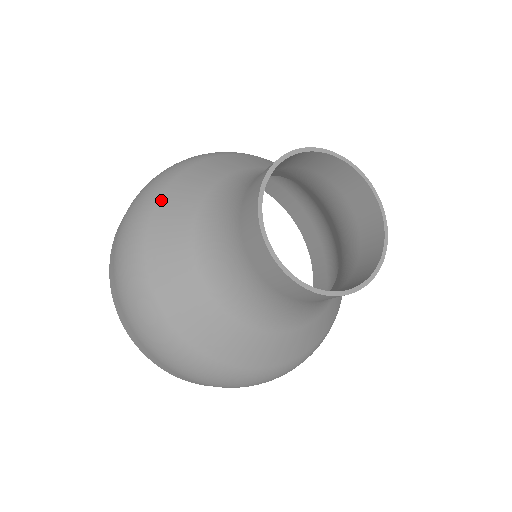
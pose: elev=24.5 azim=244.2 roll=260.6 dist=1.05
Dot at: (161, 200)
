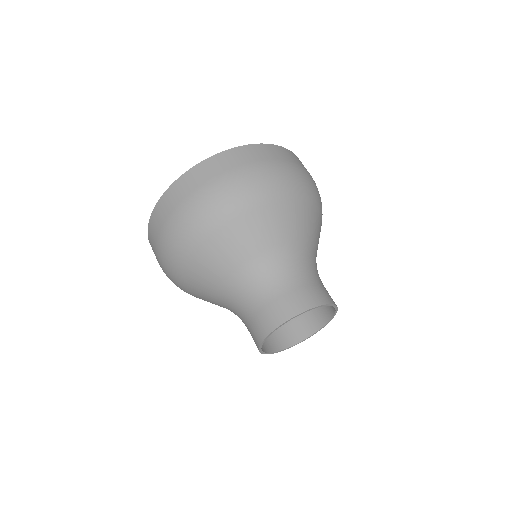
Dot at: (210, 241)
